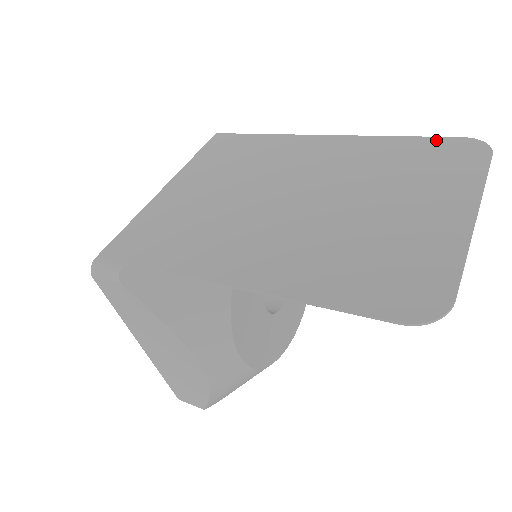
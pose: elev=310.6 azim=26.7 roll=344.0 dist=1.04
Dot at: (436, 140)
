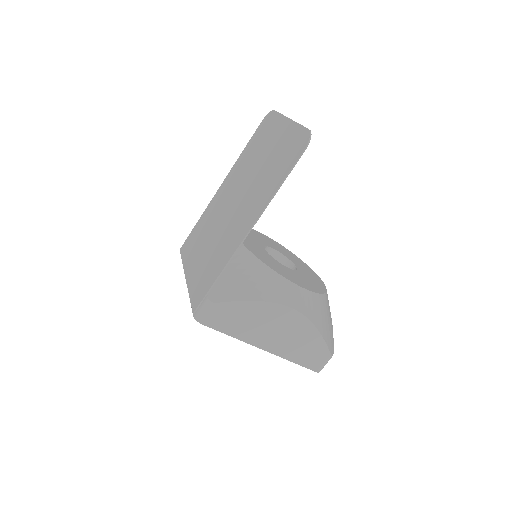
Dot at: (255, 133)
